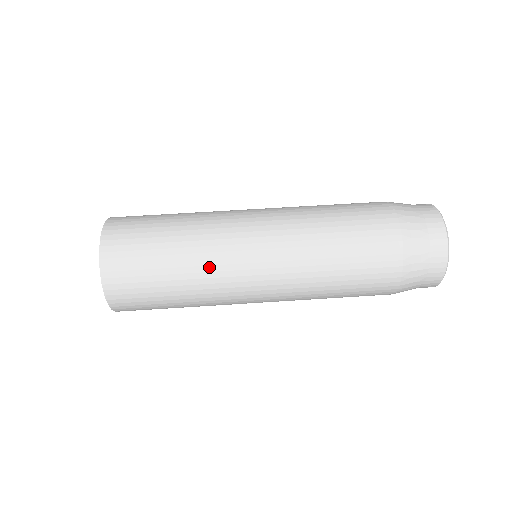
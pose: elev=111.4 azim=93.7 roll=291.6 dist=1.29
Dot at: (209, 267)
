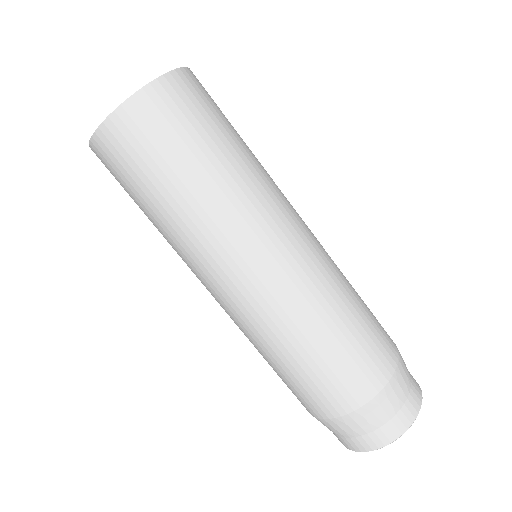
Dot at: (195, 238)
